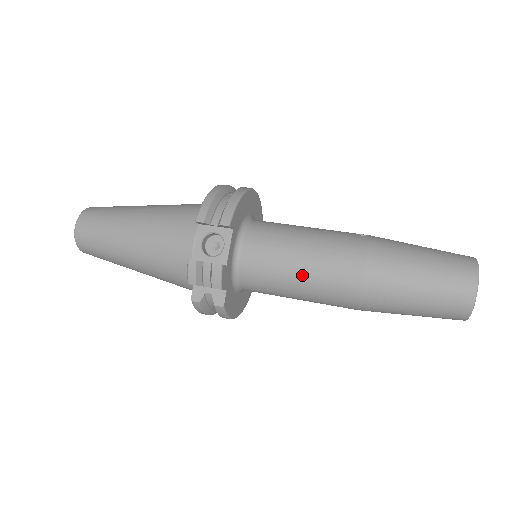
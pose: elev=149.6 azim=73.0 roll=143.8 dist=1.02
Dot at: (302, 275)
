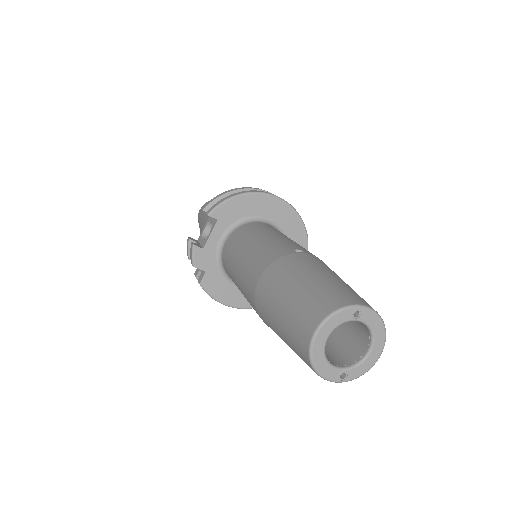
Dot at: (237, 273)
